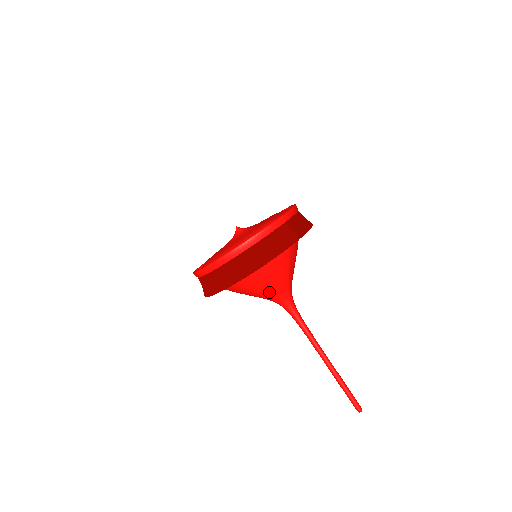
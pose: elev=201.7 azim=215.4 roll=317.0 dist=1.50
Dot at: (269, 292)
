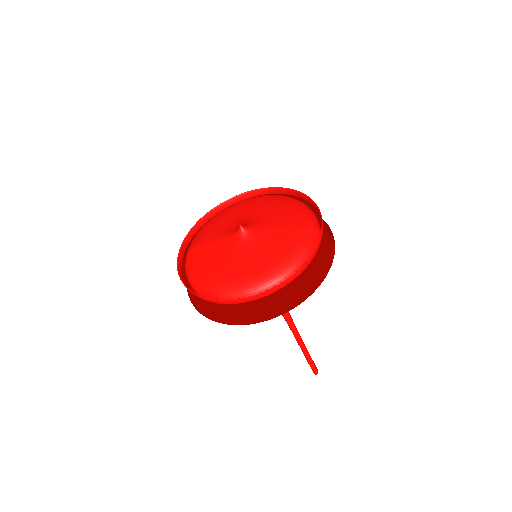
Dot at: occluded
